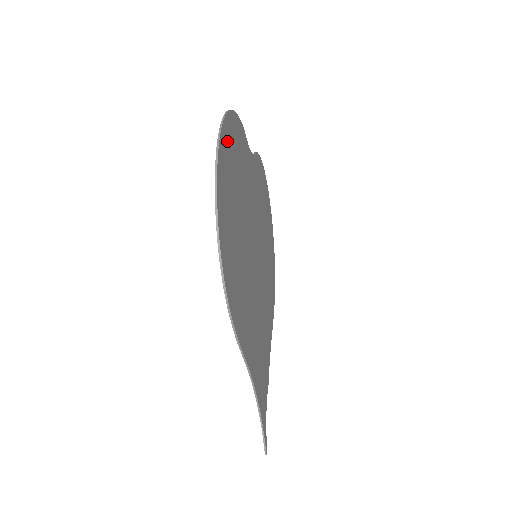
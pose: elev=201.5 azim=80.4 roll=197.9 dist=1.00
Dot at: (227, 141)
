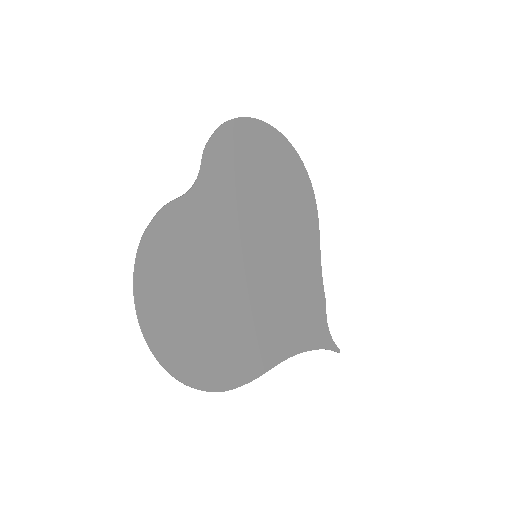
Dot at: (151, 297)
